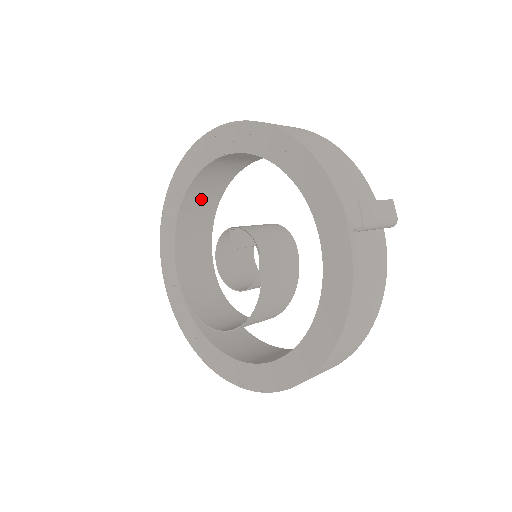
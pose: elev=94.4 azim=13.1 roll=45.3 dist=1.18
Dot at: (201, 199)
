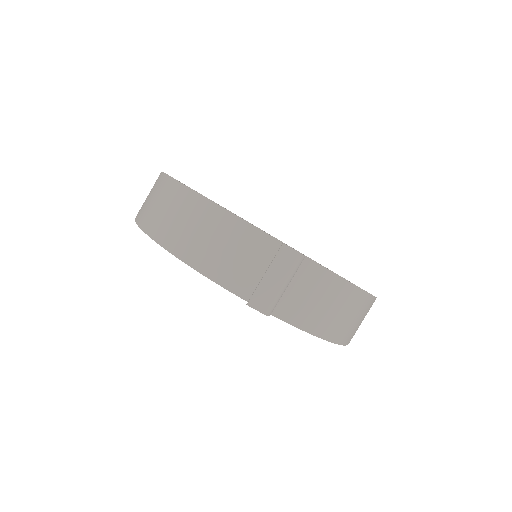
Dot at: occluded
